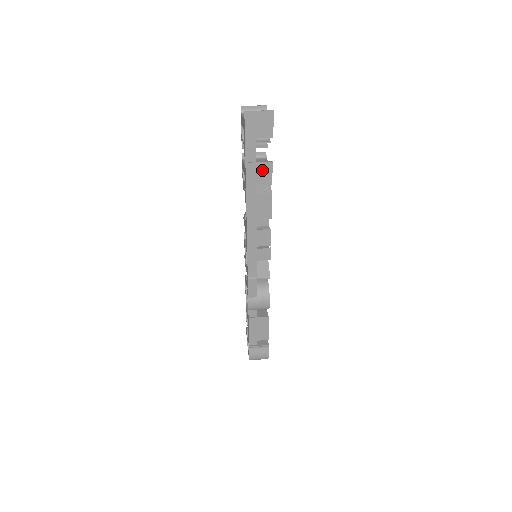
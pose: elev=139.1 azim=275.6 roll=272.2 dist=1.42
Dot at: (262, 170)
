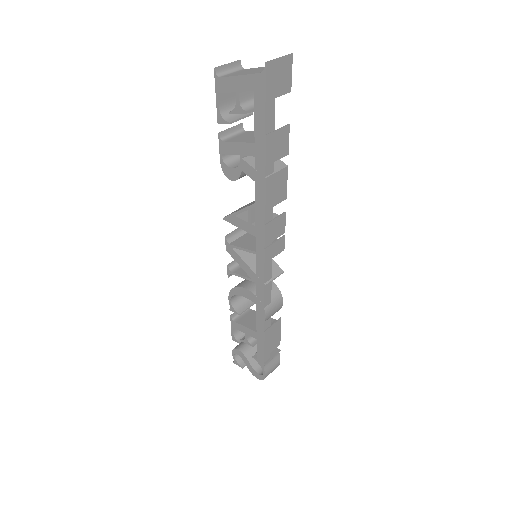
Dot at: (280, 139)
